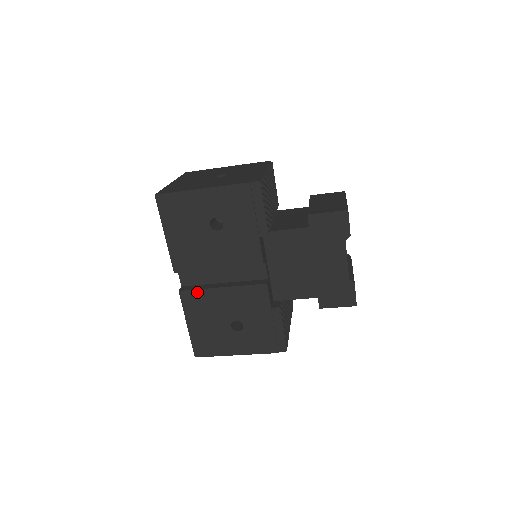
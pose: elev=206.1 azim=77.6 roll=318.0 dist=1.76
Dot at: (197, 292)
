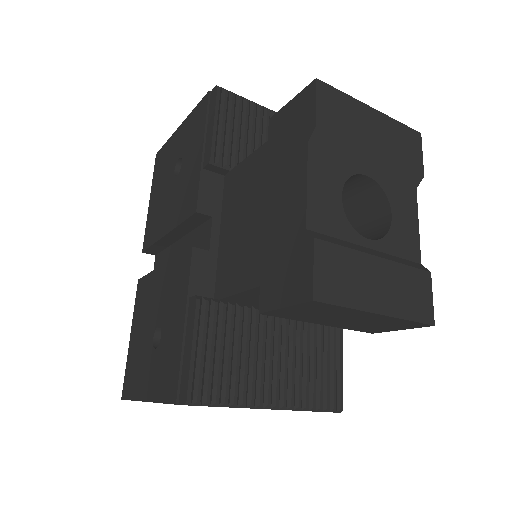
Dot at: (147, 278)
